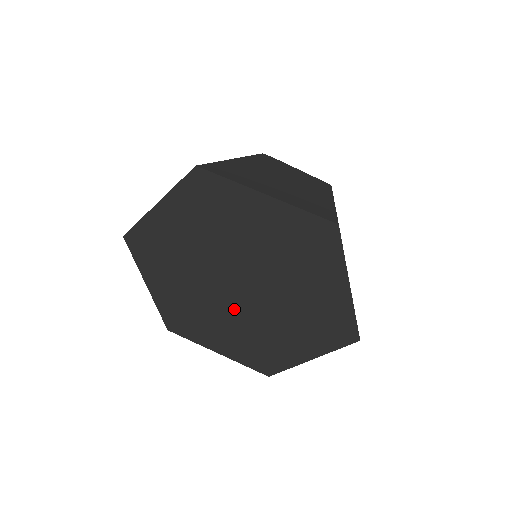
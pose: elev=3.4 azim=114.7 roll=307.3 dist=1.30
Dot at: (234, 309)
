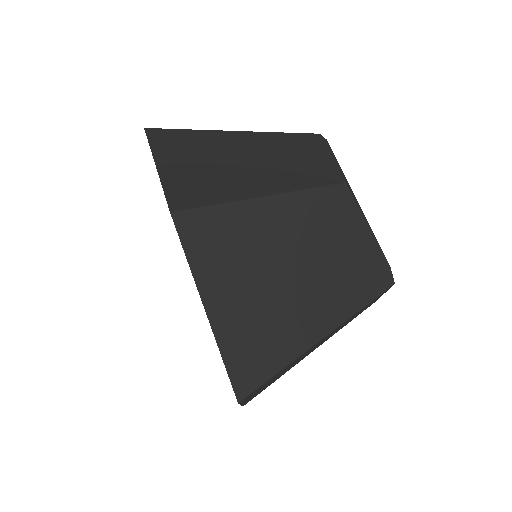
Dot at: occluded
